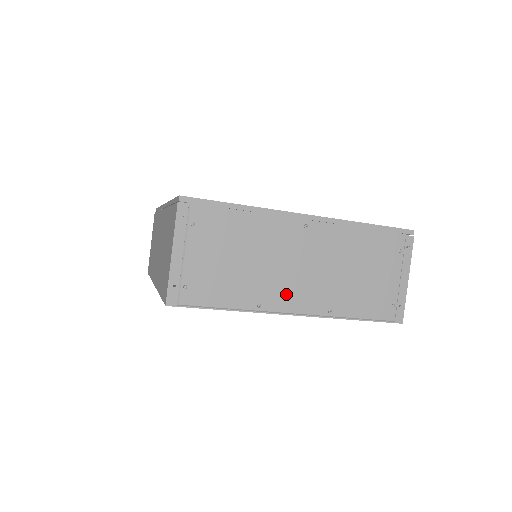
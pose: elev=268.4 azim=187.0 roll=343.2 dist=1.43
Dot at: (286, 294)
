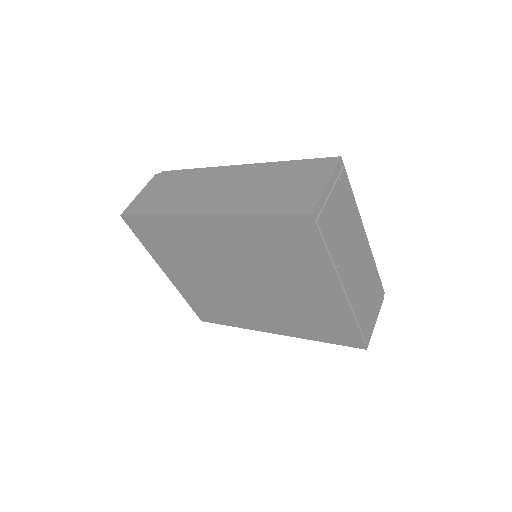
Dot at: (347, 273)
